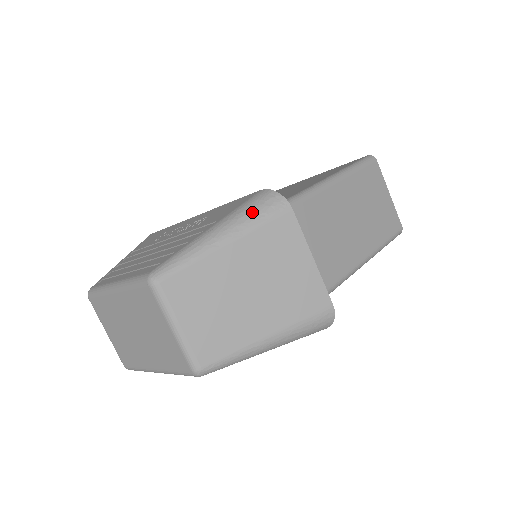
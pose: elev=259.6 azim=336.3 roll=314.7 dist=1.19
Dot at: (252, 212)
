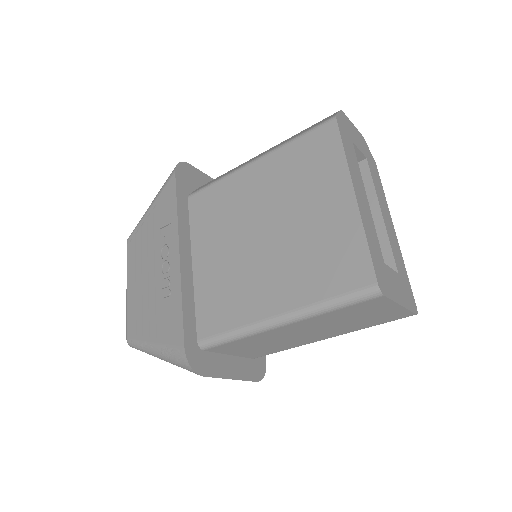
Dot at: (175, 362)
